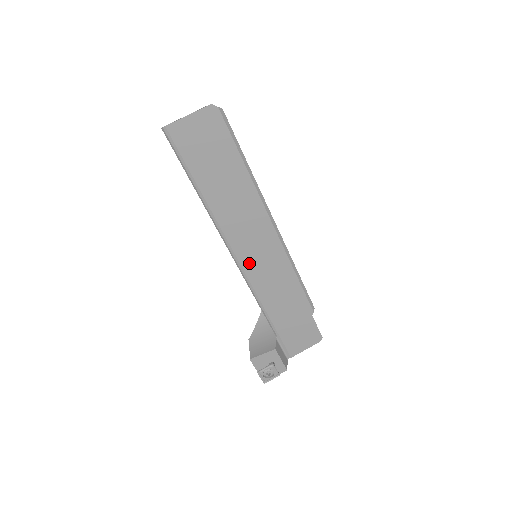
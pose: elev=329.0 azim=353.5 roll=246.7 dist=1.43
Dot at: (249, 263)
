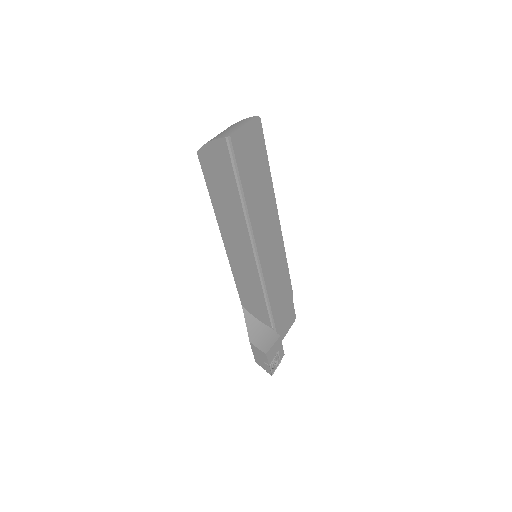
Dot at: (264, 259)
